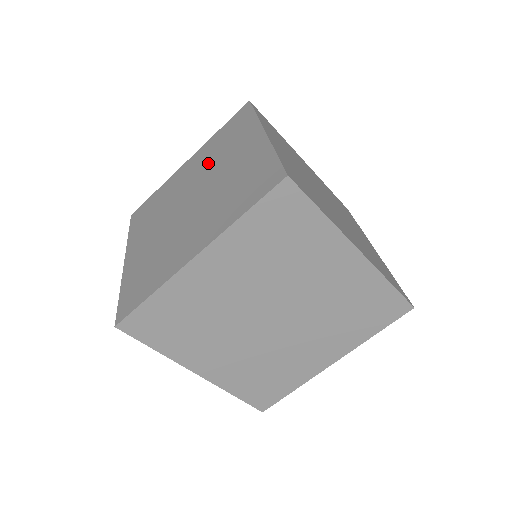
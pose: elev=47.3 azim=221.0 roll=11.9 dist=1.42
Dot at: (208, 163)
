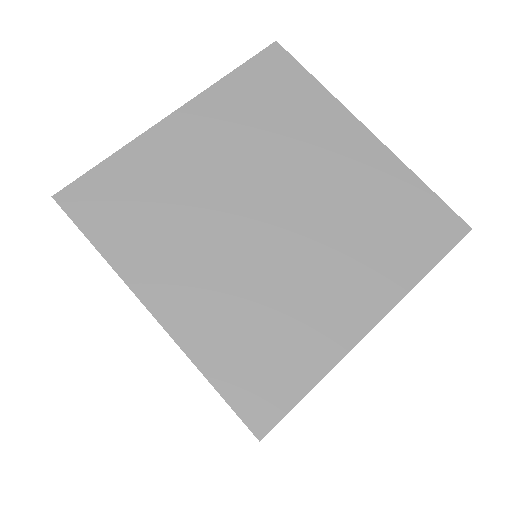
Dot at: occluded
